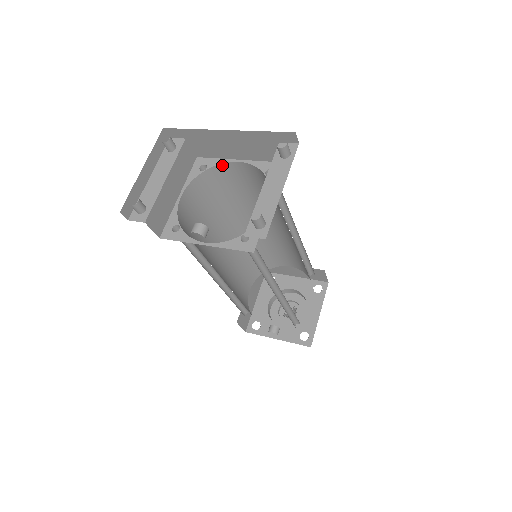
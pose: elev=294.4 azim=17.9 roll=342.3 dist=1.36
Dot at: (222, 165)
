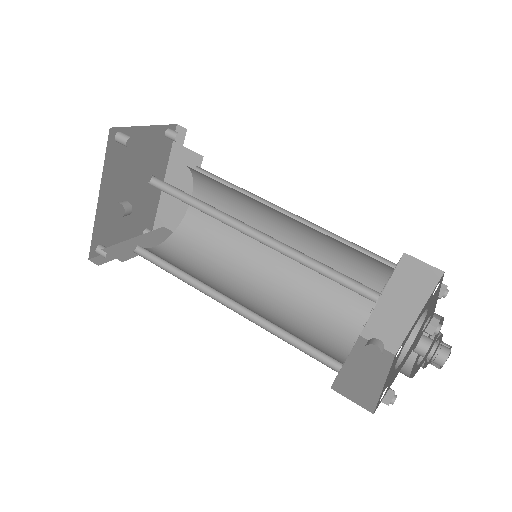
Dot at: (187, 215)
